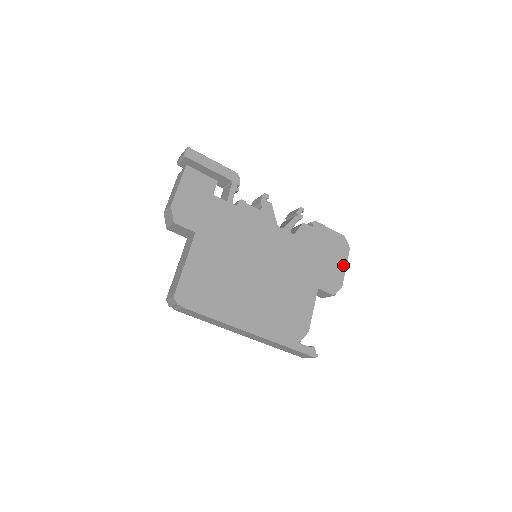
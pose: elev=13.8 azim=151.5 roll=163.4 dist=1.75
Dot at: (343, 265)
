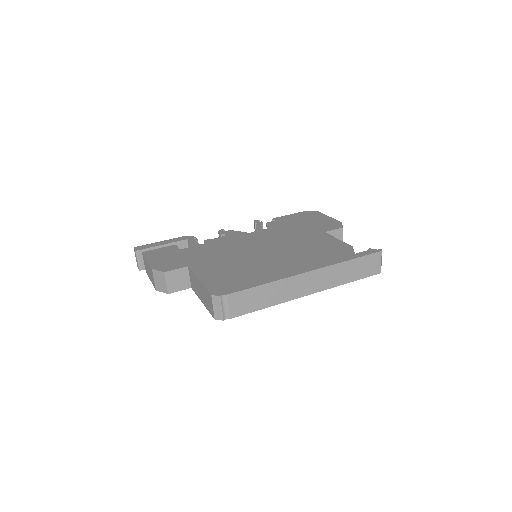
Dot at: (326, 217)
